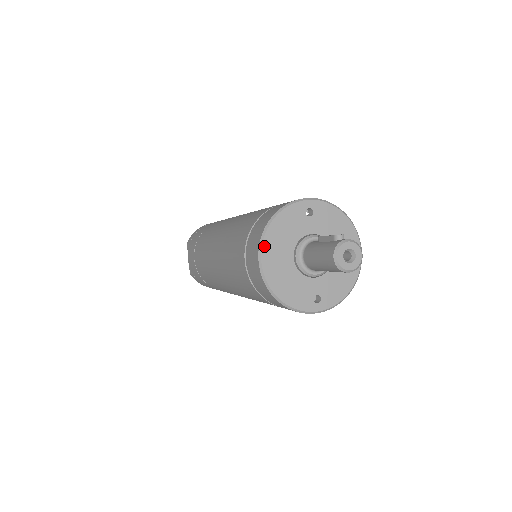
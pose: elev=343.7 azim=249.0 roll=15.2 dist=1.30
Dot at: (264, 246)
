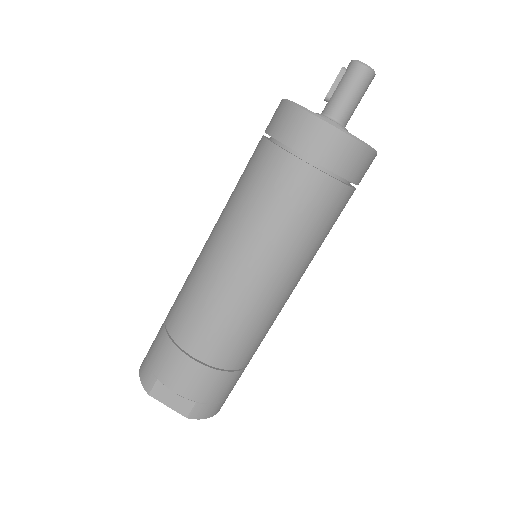
Dot at: (316, 114)
